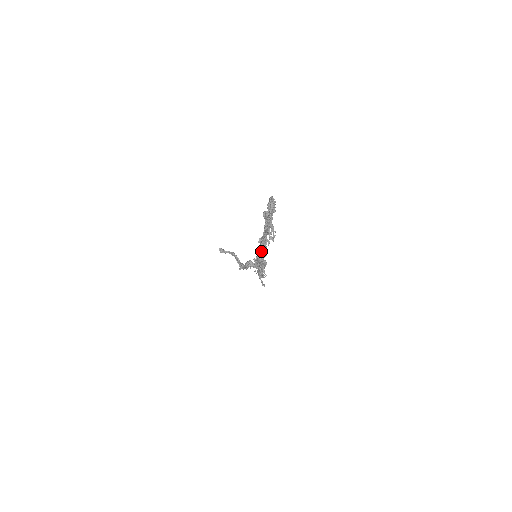
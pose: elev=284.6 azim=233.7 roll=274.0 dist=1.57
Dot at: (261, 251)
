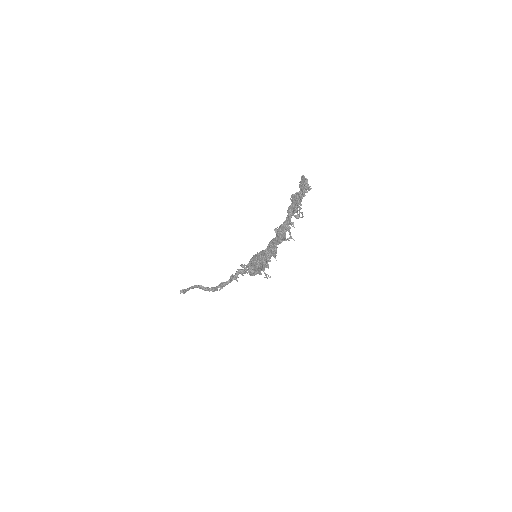
Dot at: (290, 235)
